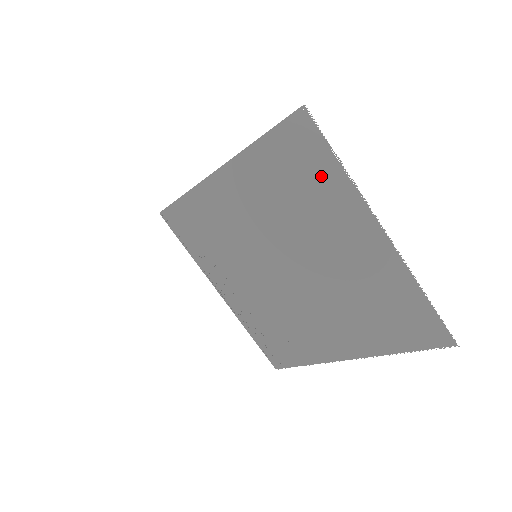
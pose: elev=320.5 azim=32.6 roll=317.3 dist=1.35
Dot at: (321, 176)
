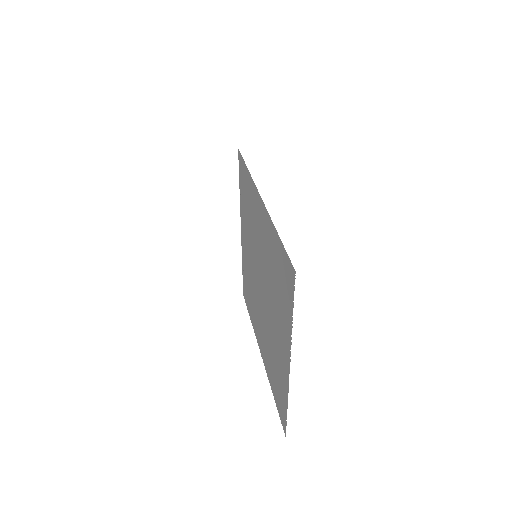
Dot at: (286, 302)
